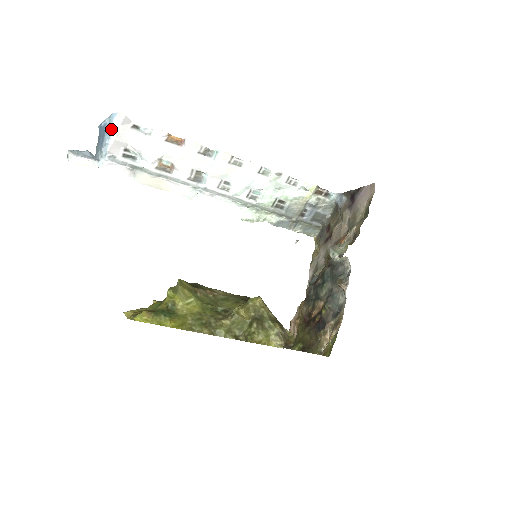
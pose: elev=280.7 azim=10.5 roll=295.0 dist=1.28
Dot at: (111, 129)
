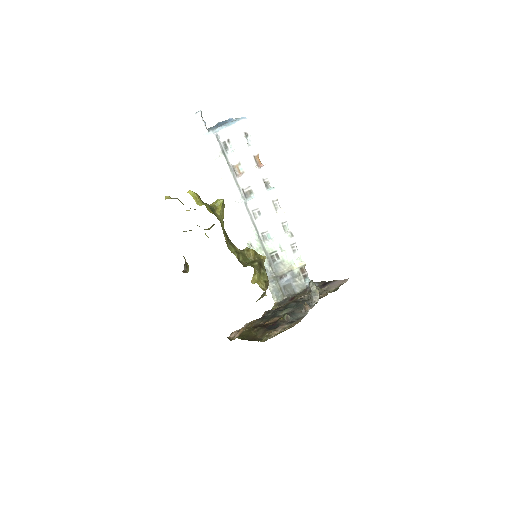
Dot at: (235, 122)
